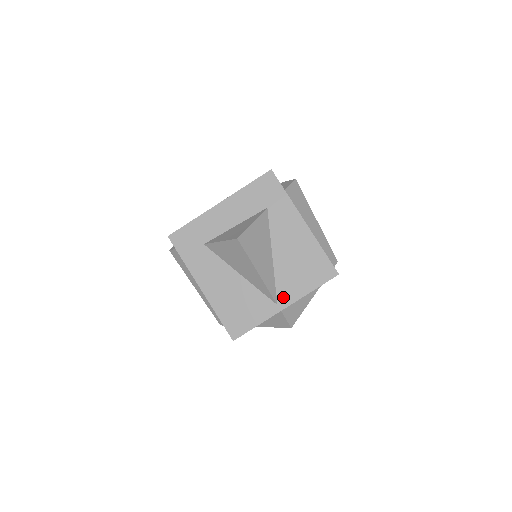
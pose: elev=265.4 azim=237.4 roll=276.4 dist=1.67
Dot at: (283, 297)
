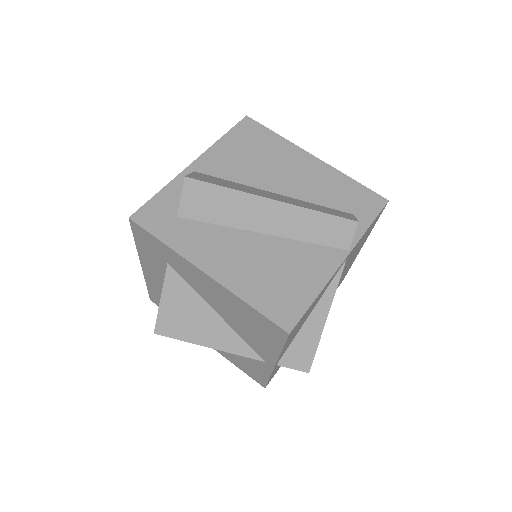
Dot at: (263, 355)
